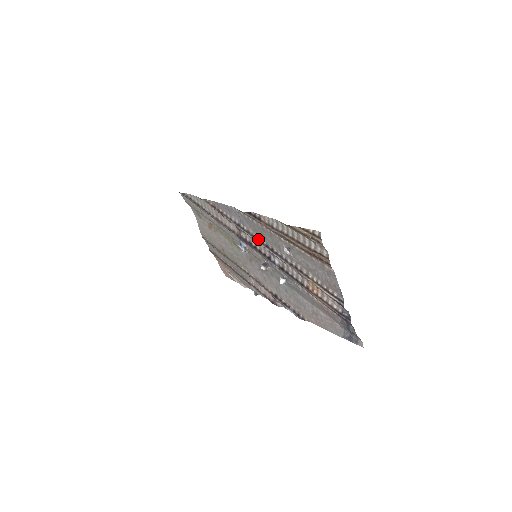
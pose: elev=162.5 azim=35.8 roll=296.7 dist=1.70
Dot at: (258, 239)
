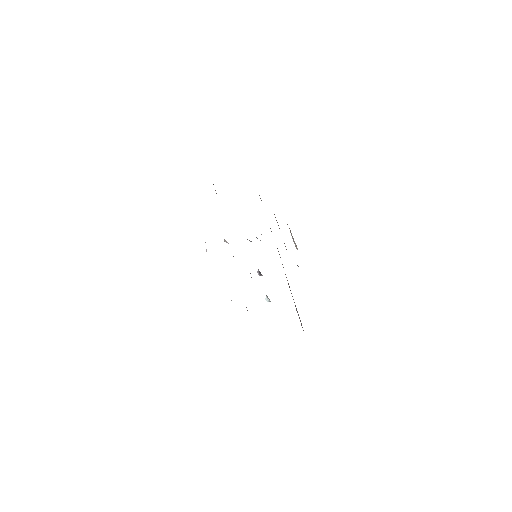
Dot at: occluded
